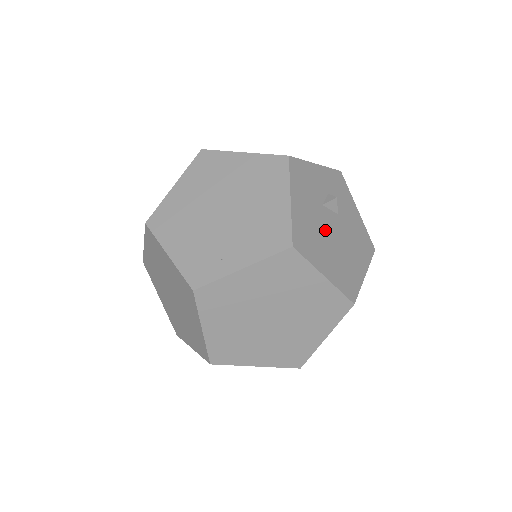
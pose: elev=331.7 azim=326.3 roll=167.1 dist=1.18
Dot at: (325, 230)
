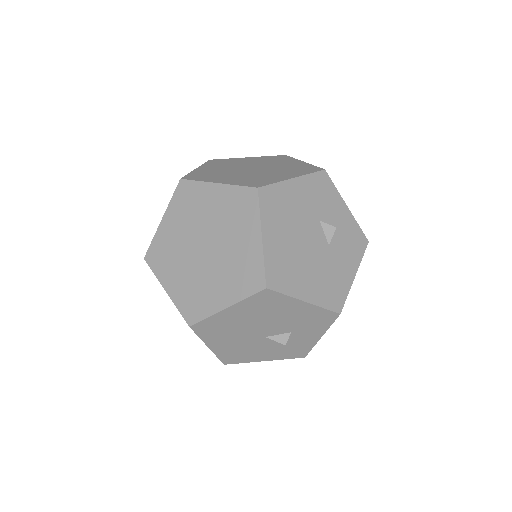
Dot at: (302, 229)
